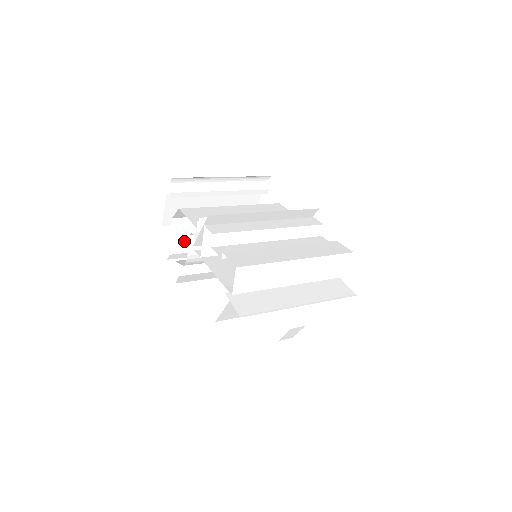
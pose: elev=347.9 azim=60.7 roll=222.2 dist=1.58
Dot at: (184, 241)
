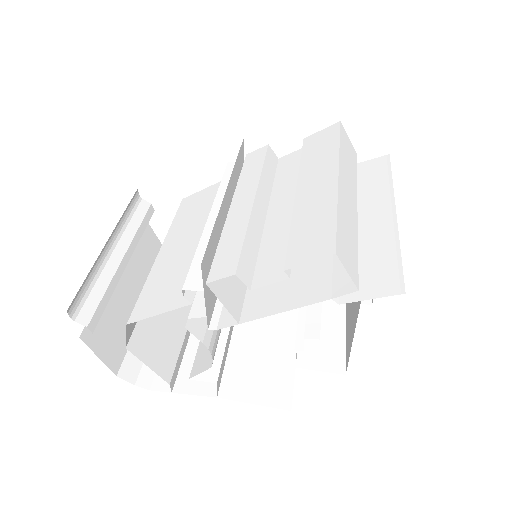
Dot at: (162, 352)
